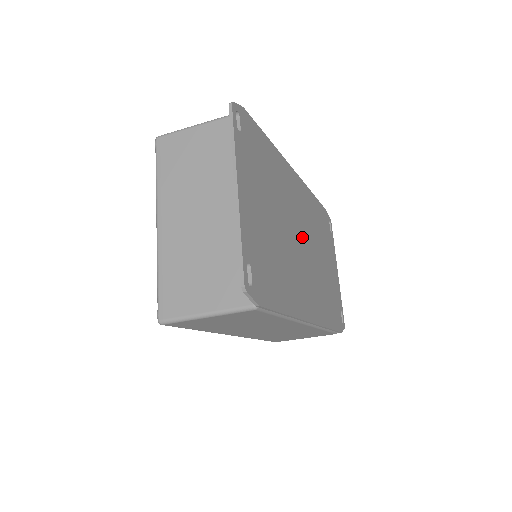
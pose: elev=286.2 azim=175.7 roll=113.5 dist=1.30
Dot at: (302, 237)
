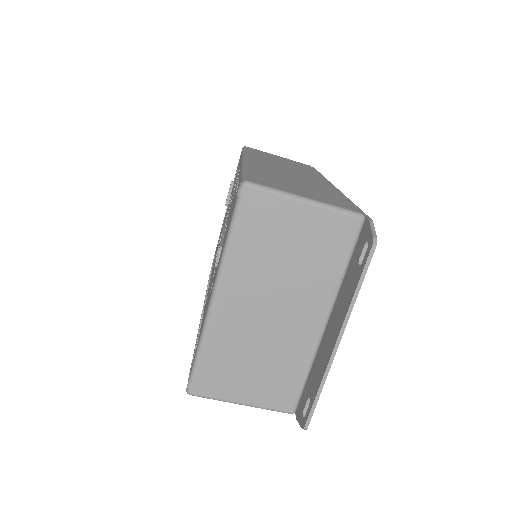
Dot at: occluded
